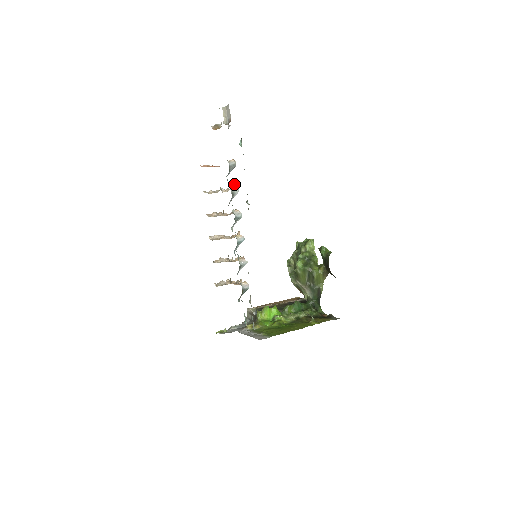
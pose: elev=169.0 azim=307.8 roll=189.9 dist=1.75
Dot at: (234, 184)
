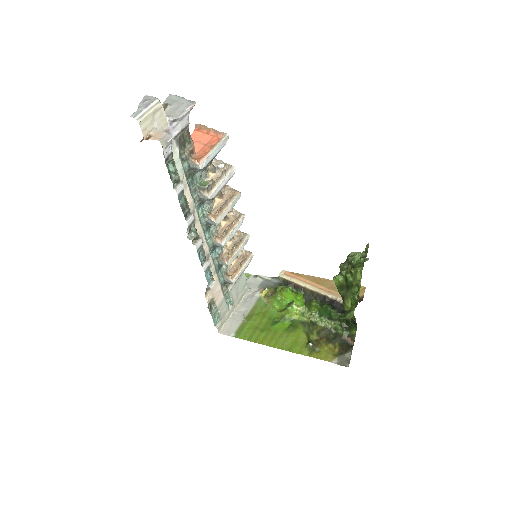
Dot at: (203, 188)
